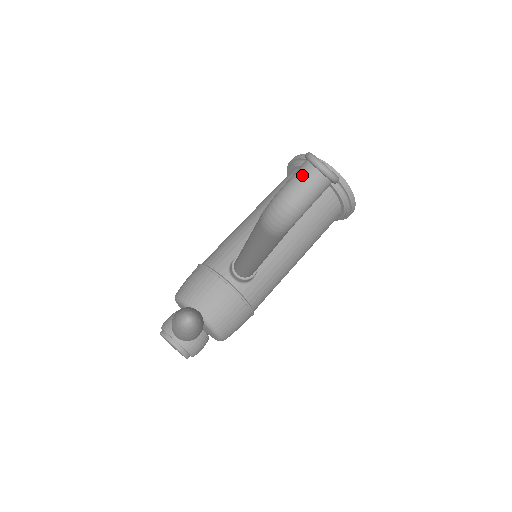
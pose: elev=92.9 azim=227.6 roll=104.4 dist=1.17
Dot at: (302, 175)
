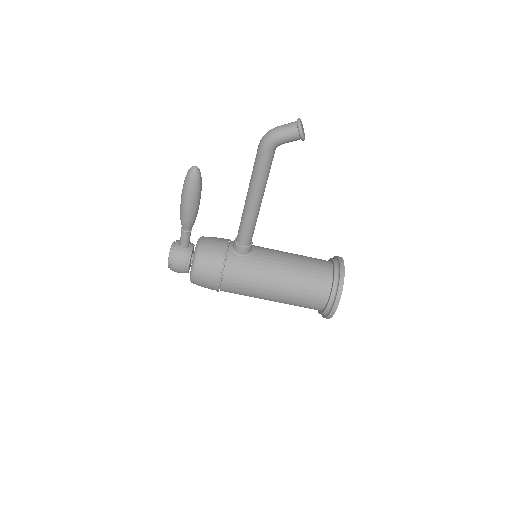
Dot at: (290, 123)
